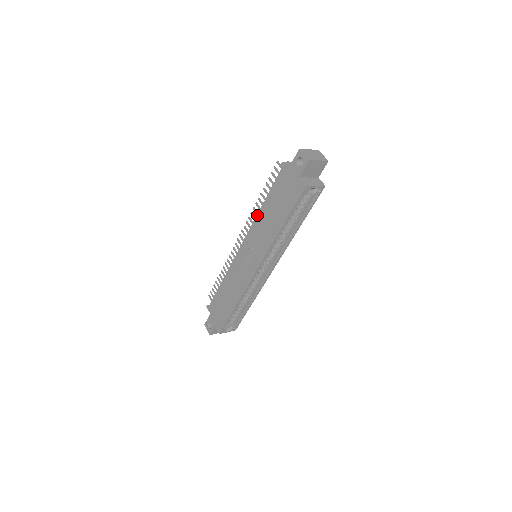
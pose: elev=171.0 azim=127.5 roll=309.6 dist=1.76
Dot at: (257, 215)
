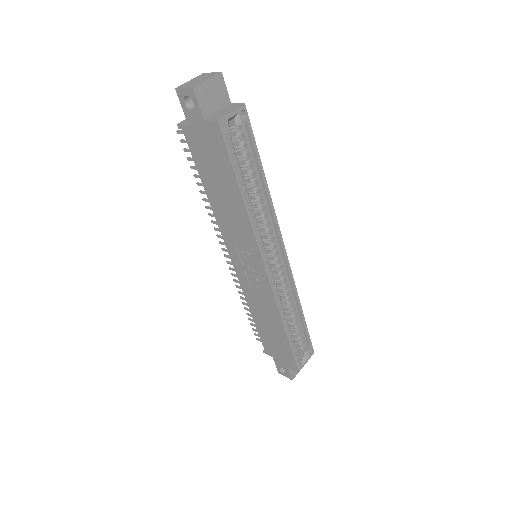
Dot at: (212, 210)
